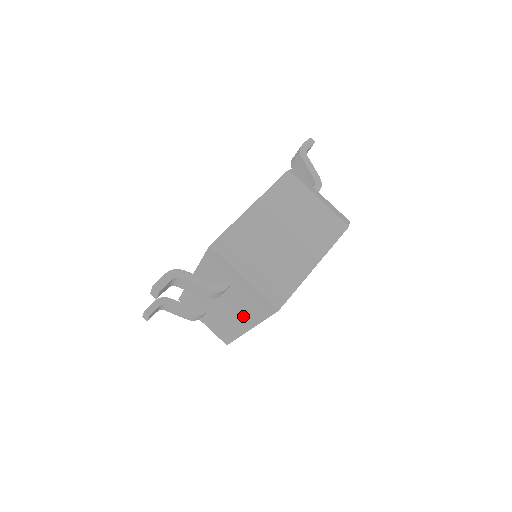
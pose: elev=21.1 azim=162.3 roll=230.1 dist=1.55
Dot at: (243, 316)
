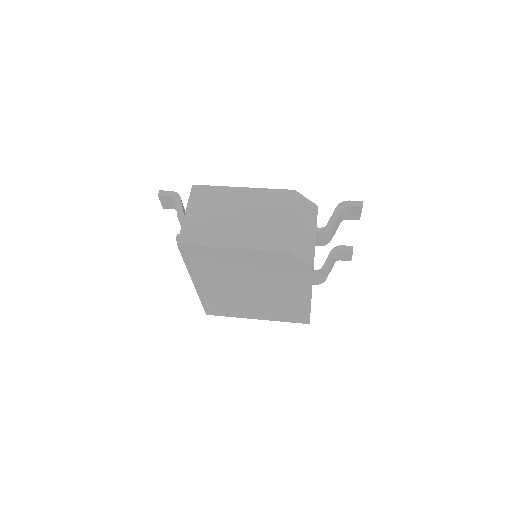
Dot at: occluded
